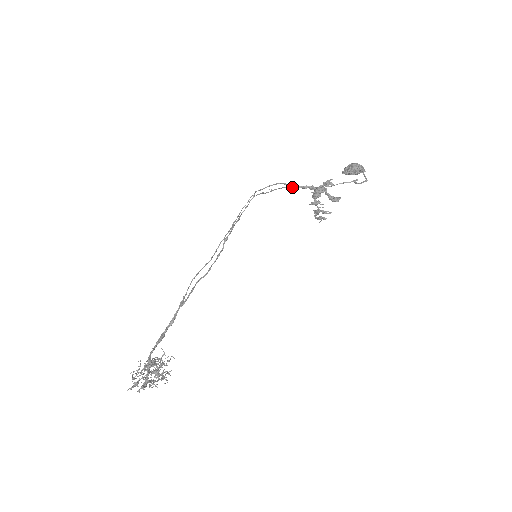
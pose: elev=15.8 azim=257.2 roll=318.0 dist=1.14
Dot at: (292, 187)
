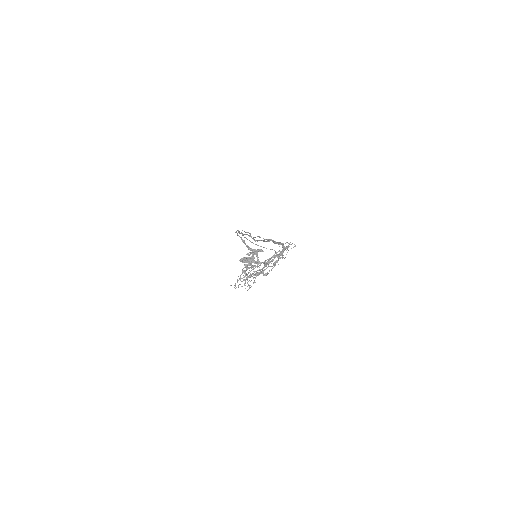
Dot at: occluded
